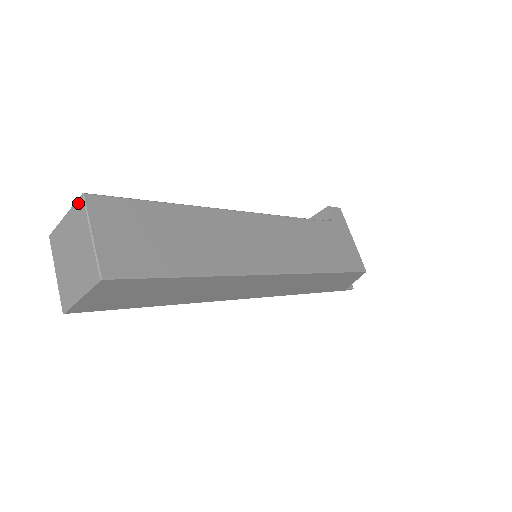
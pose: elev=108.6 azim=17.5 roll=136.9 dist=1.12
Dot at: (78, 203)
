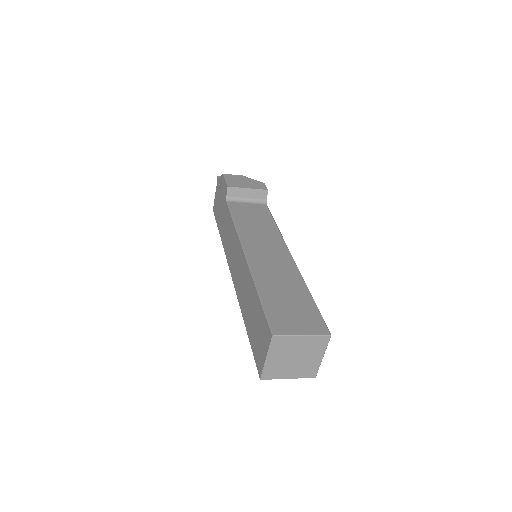
Dot at: (324, 338)
